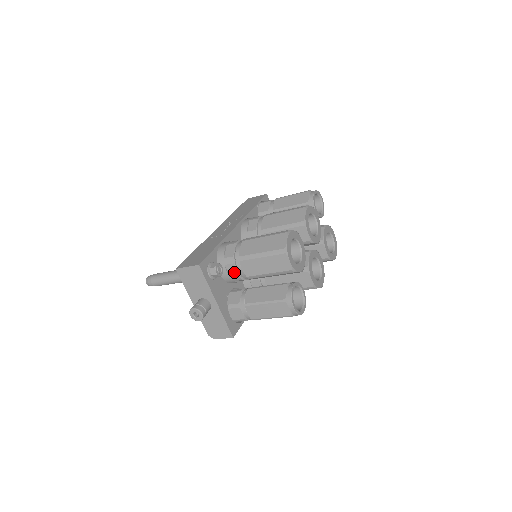
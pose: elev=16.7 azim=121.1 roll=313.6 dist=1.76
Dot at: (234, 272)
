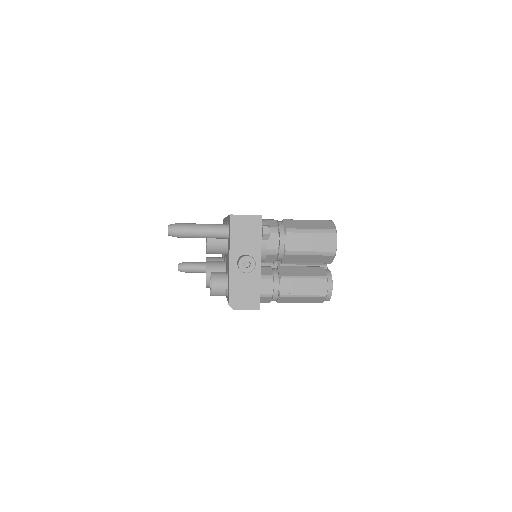
Dot at: (274, 243)
